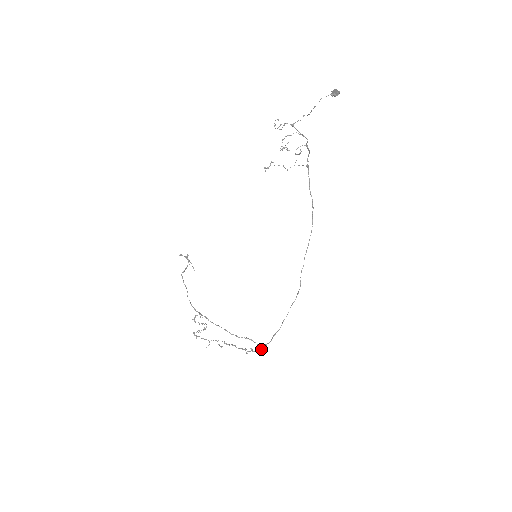
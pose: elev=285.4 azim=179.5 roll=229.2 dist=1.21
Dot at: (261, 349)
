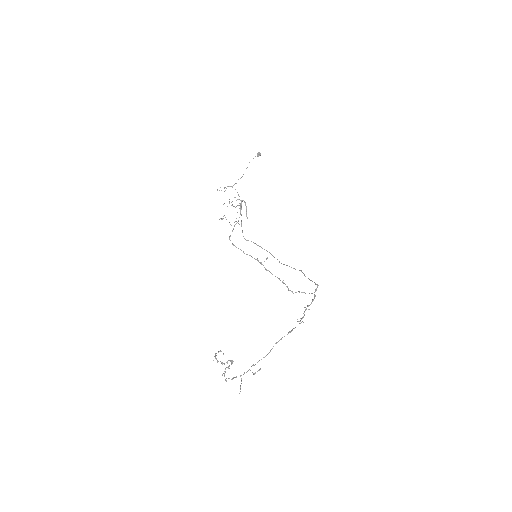
Dot at: (315, 296)
